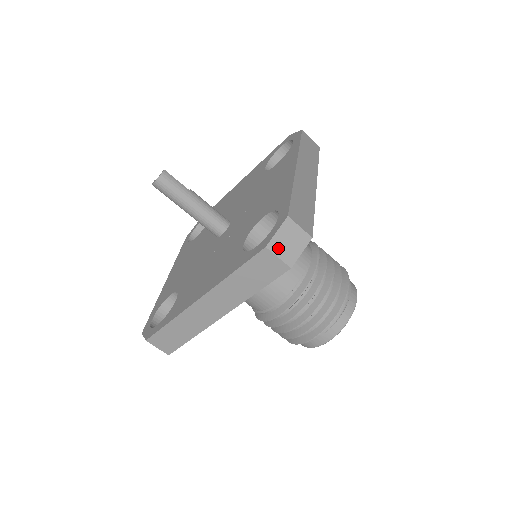
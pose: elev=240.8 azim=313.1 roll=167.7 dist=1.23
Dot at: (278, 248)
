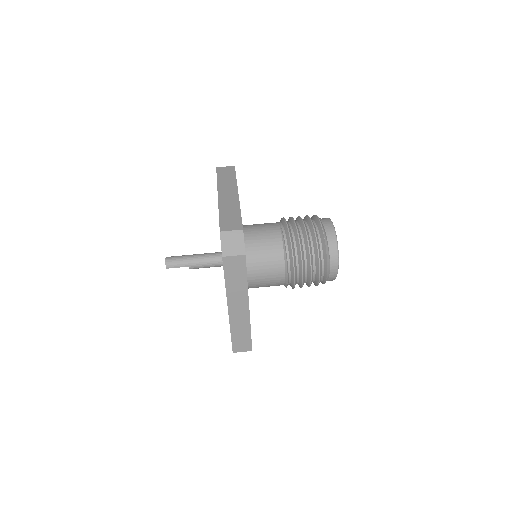
Dot at: occluded
